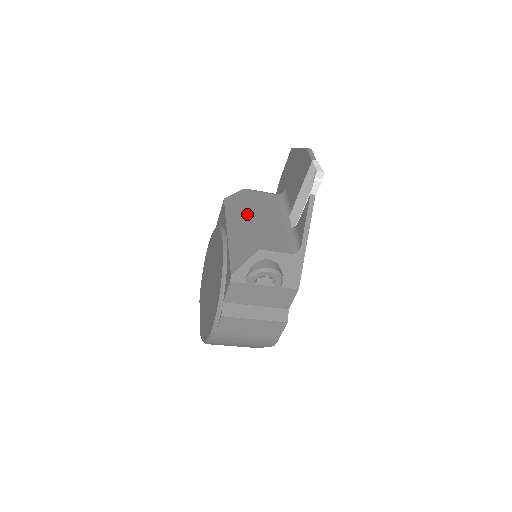
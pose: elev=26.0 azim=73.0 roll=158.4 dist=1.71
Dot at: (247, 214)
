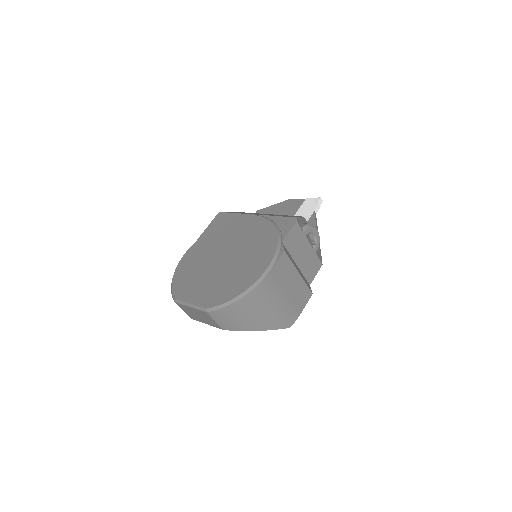
Dot at: occluded
